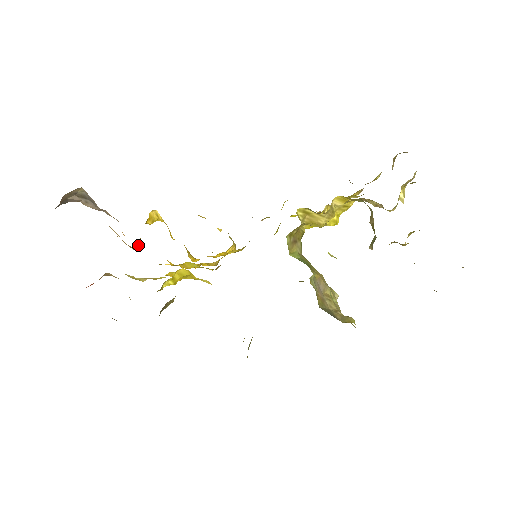
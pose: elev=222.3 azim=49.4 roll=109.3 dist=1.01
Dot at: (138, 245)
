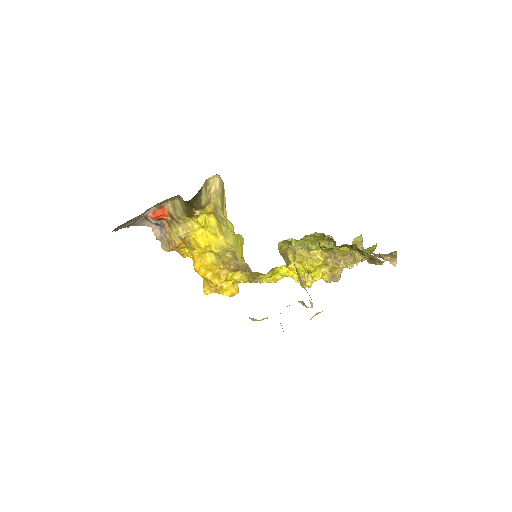
Dot at: (179, 244)
